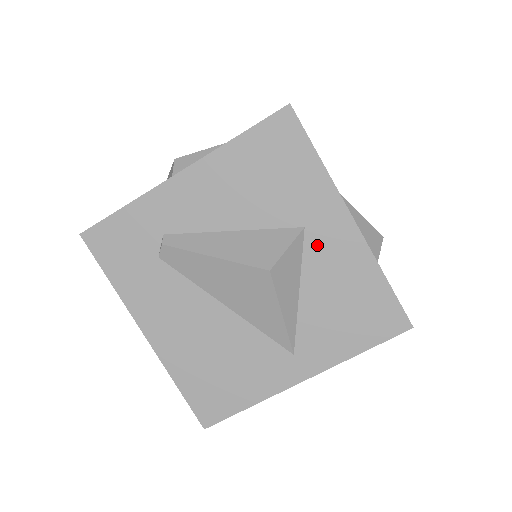
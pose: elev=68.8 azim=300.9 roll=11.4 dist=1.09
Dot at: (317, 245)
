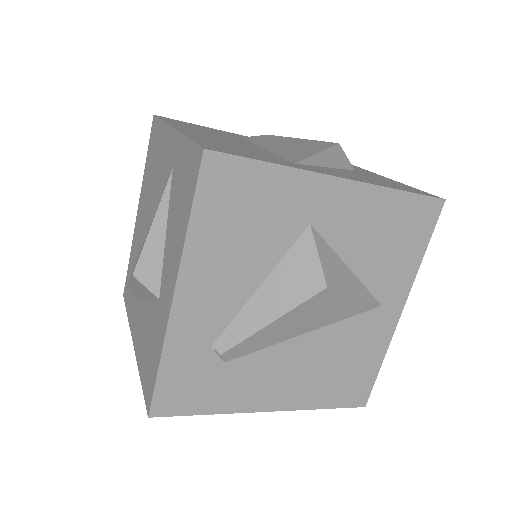
Dot at: (331, 225)
